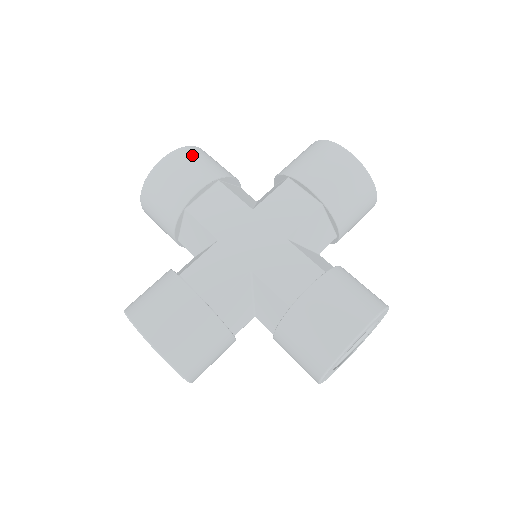
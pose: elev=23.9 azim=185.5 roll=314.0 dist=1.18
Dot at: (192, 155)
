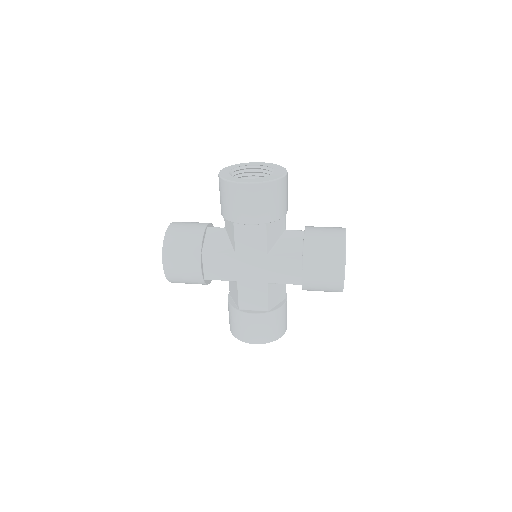
Dot at: (173, 251)
